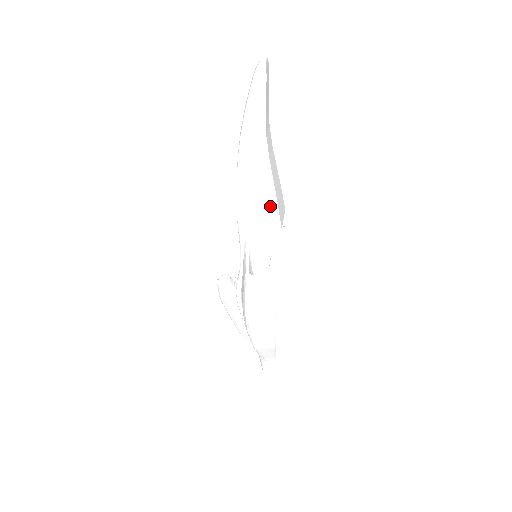
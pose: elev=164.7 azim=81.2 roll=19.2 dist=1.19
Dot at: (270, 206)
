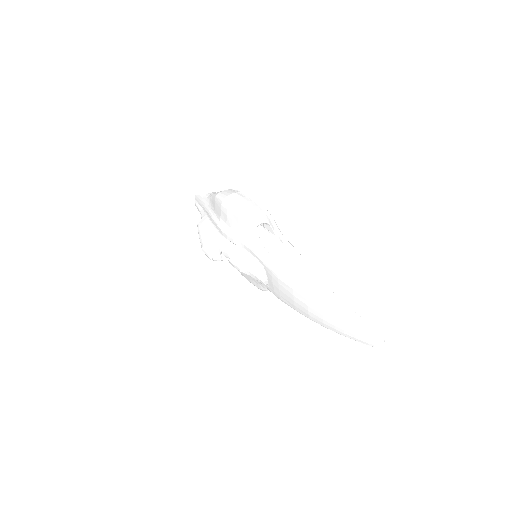
Dot at: occluded
